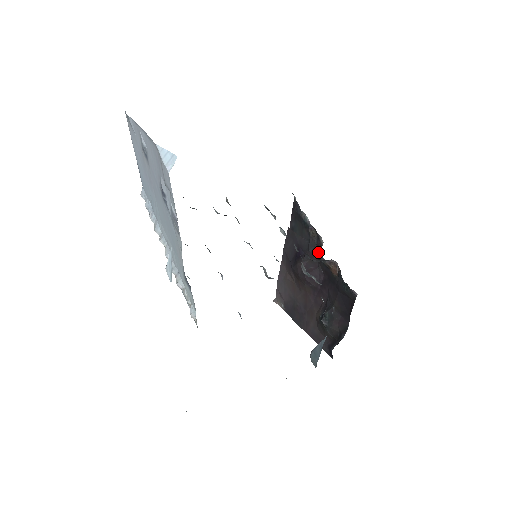
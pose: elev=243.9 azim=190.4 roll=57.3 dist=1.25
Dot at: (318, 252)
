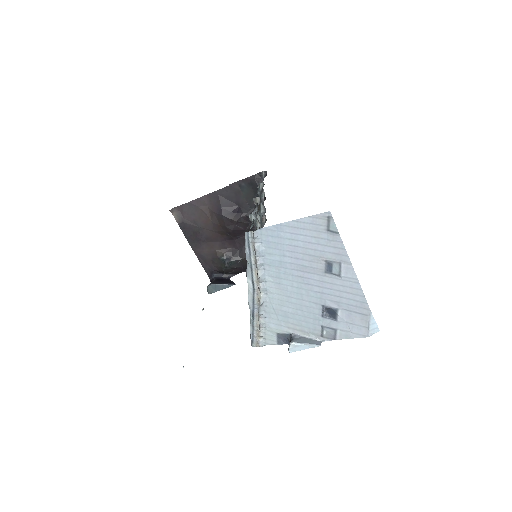
Dot at: occluded
